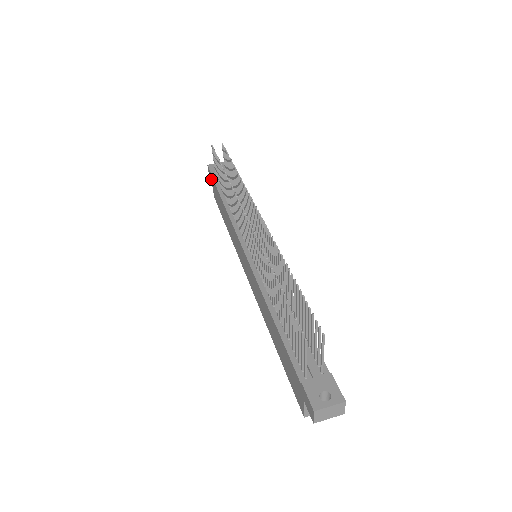
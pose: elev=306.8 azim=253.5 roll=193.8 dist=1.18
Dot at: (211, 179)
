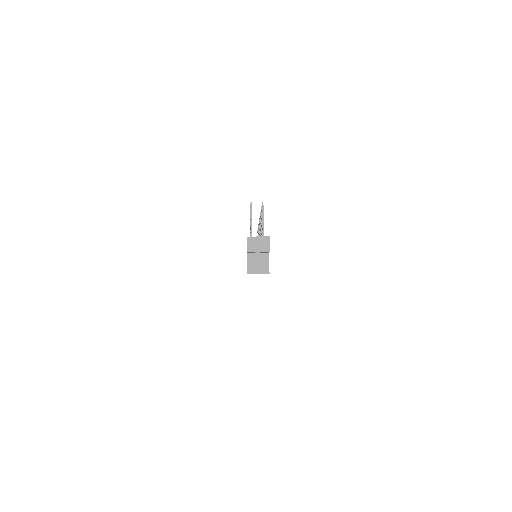
Dot at: occluded
